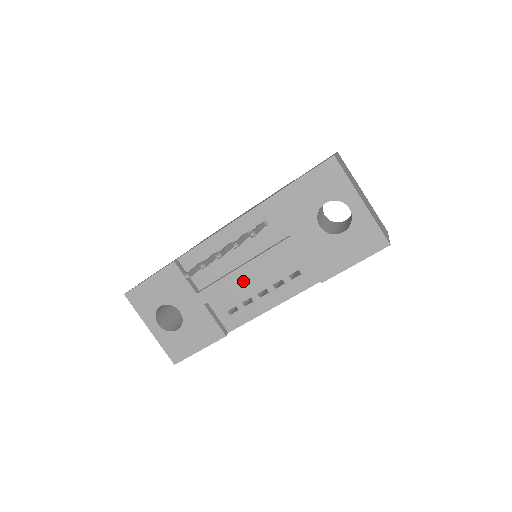
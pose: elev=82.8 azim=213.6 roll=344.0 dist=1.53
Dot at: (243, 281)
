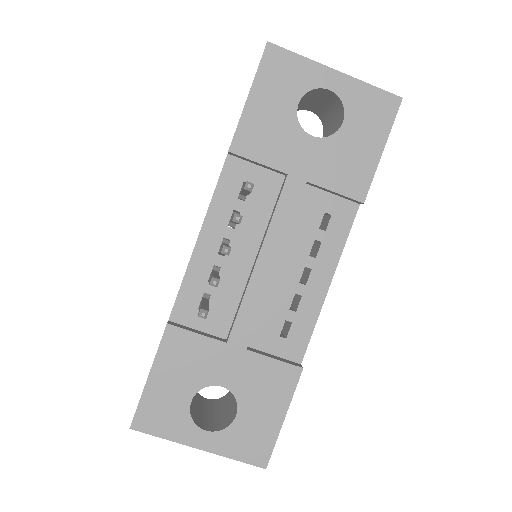
Dot at: (271, 281)
